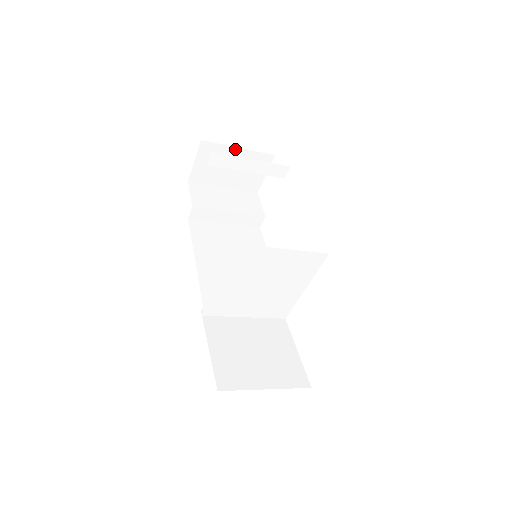
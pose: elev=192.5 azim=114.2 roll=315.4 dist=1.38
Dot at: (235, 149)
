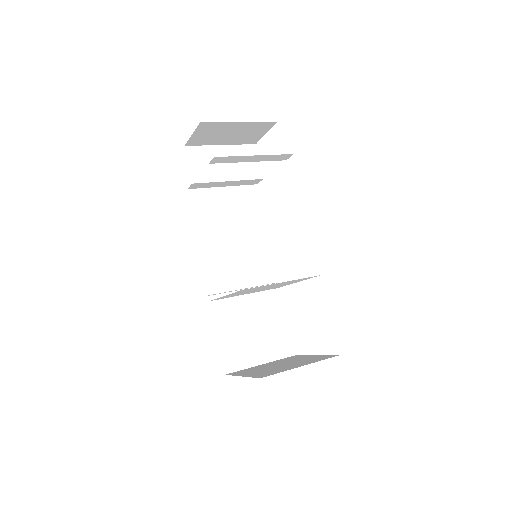
Dot at: (236, 123)
